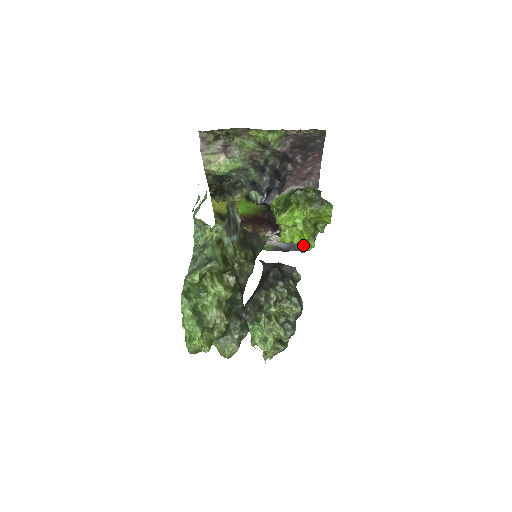
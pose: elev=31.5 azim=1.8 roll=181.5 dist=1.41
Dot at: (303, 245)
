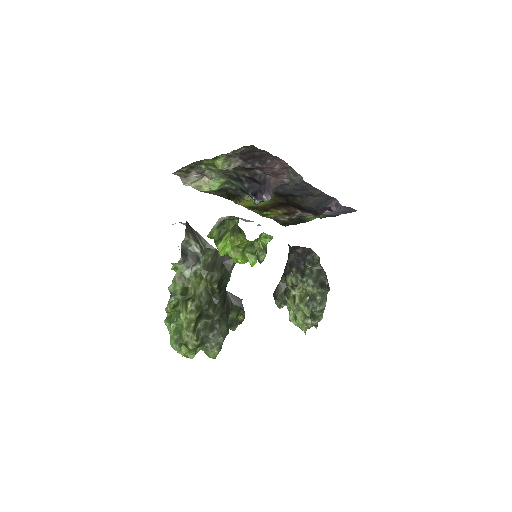
Dot at: (258, 257)
